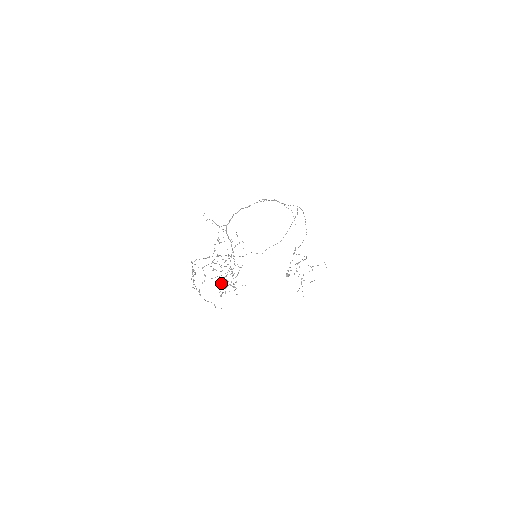
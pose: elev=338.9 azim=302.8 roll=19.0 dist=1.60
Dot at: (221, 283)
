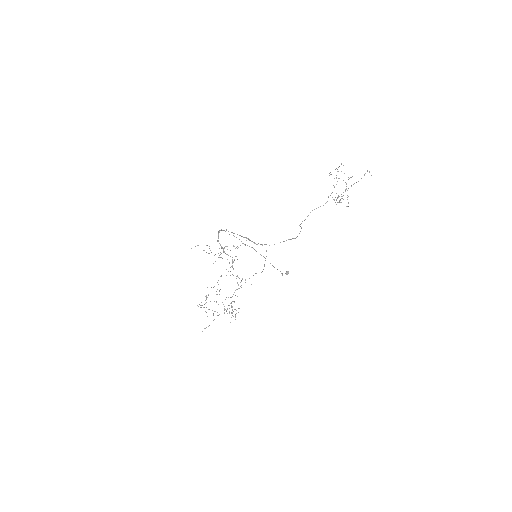
Dot at: occluded
